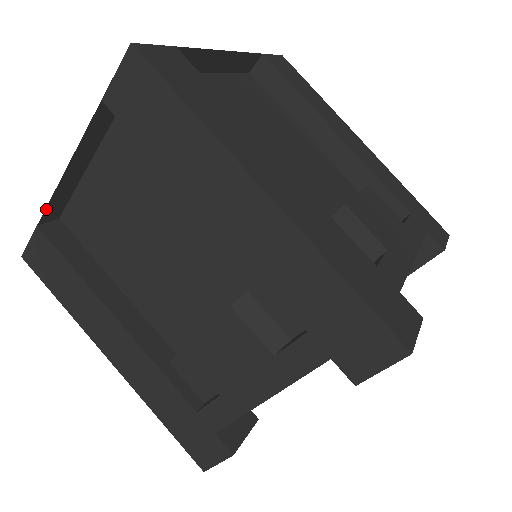
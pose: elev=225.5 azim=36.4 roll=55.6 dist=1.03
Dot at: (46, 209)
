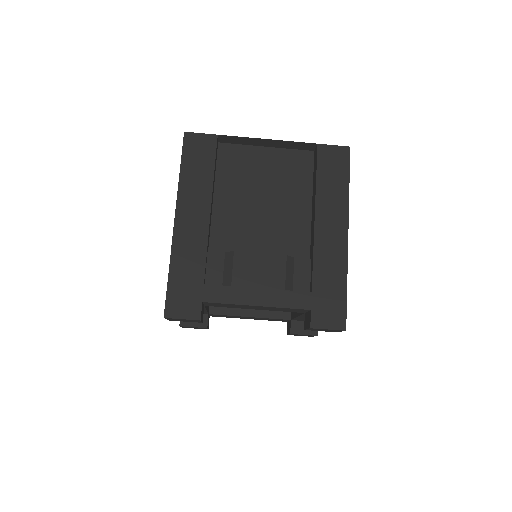
Dot at: (233, 136)
